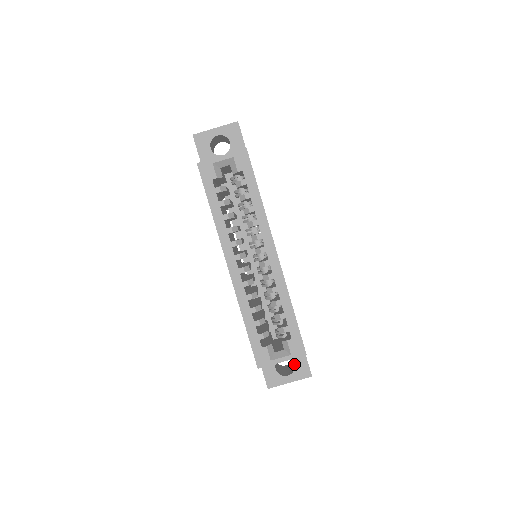
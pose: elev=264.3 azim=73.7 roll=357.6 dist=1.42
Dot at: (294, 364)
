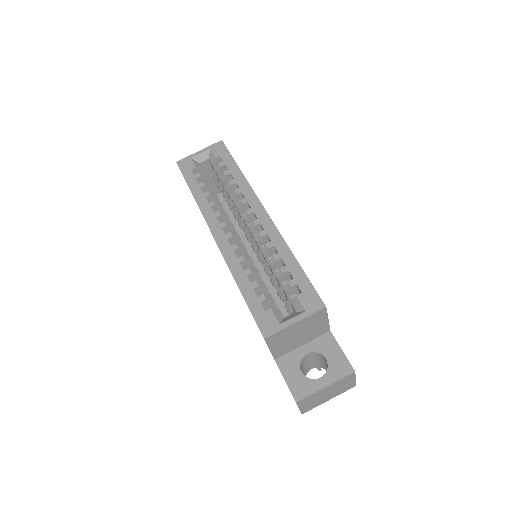
Dot at: (327, 363)
